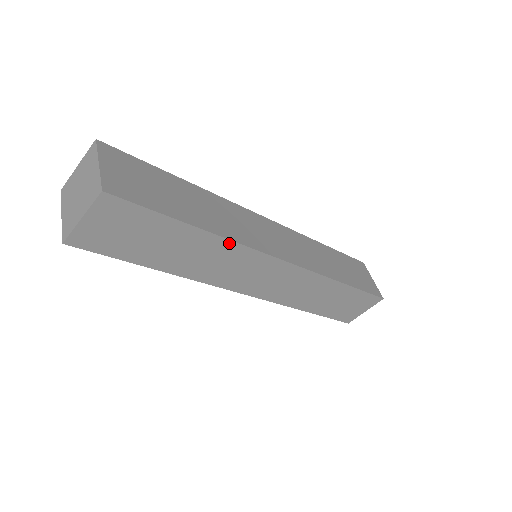
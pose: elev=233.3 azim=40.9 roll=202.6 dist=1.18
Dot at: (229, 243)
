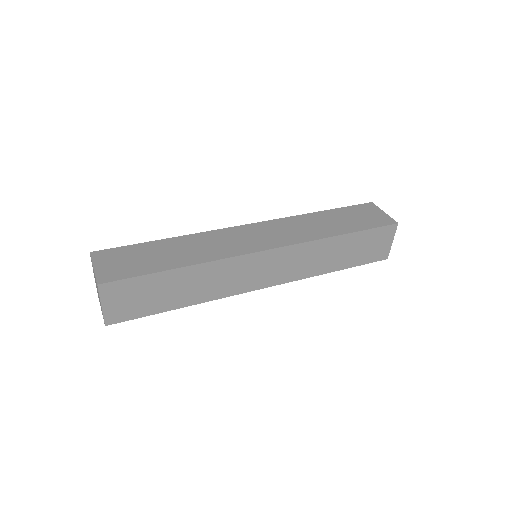
Dot at: (211, 264)
